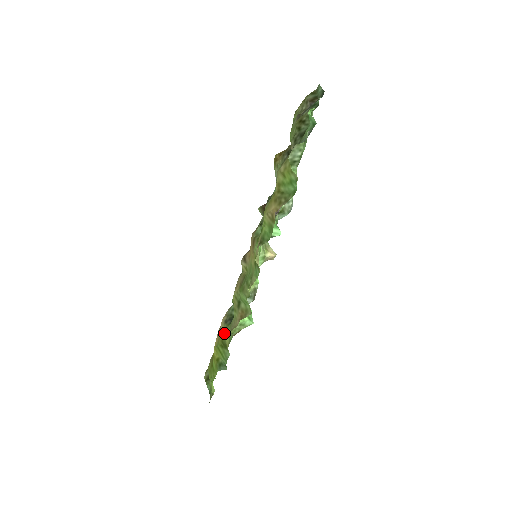
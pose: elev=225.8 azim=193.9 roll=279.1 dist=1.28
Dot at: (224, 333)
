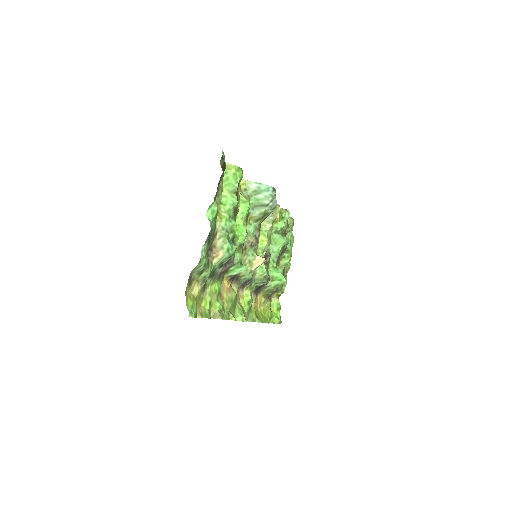
Dot at: (253, 311)
